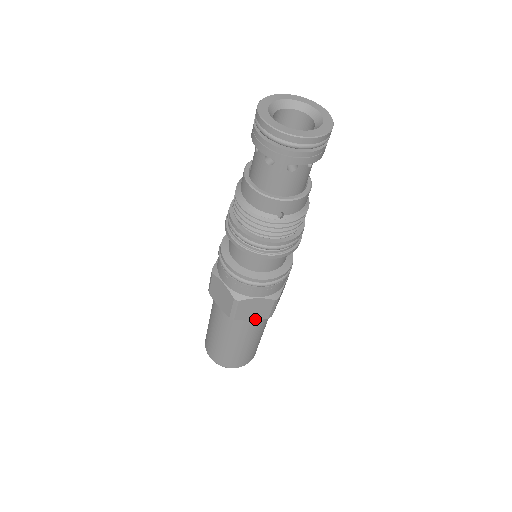
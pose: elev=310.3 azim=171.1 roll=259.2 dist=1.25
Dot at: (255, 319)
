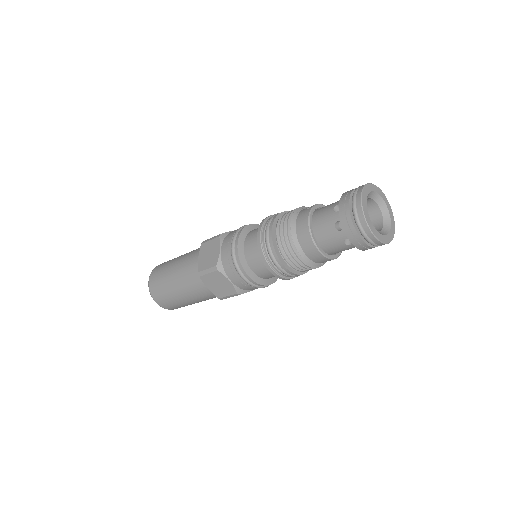
Dot at: occluded
